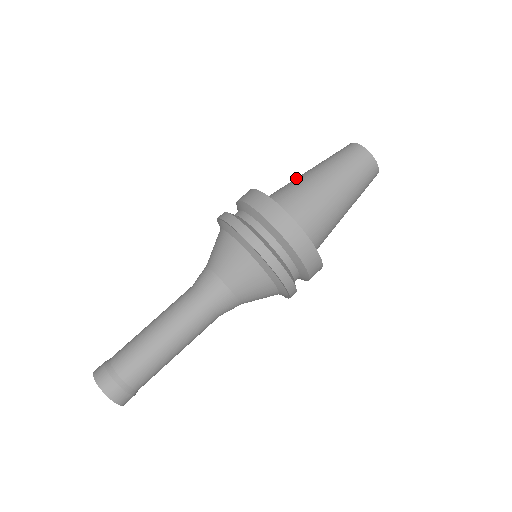
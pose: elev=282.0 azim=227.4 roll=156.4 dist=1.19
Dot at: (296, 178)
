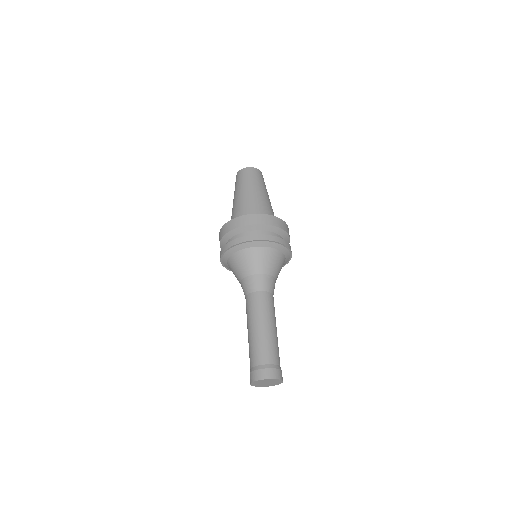
Dot at: (236, 204)
